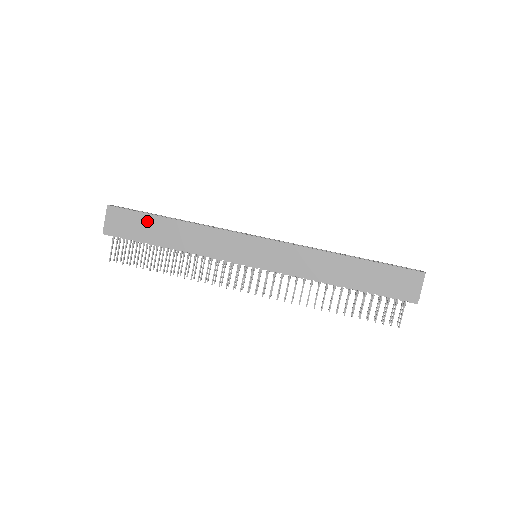
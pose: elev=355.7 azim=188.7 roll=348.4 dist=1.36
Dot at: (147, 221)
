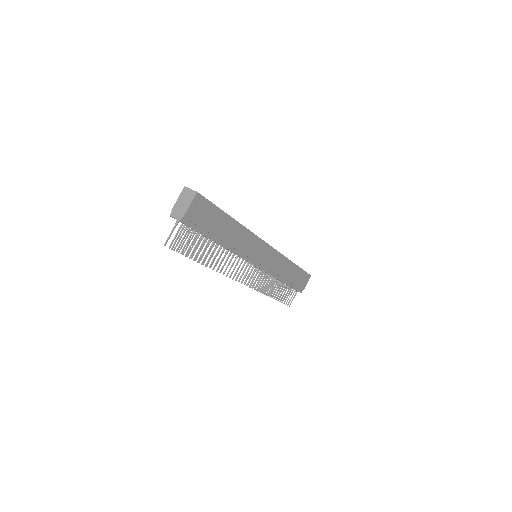
Dot at: (218, 217)
